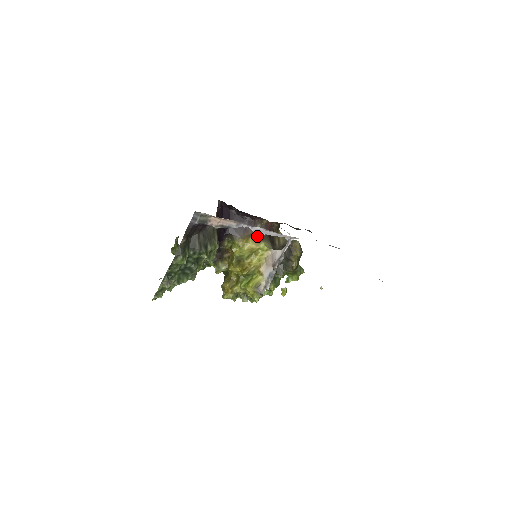
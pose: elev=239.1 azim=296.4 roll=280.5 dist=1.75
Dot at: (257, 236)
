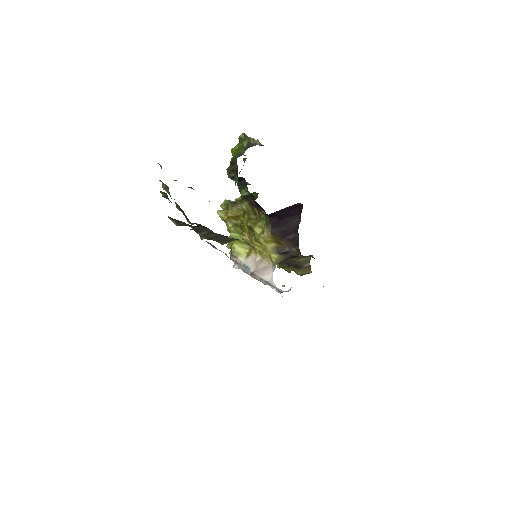
Dot at: (282, 249)
